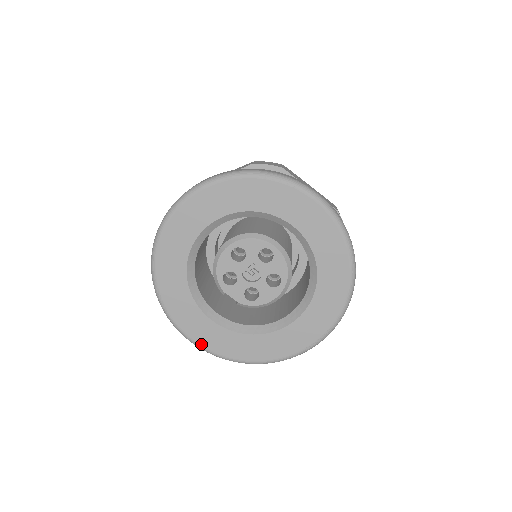
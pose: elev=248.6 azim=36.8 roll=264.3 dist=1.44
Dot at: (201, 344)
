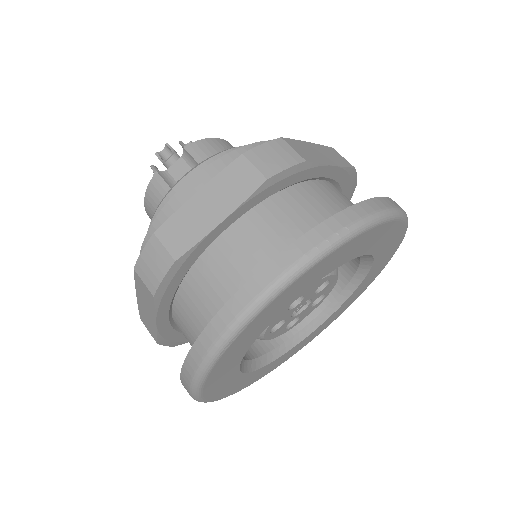
Dot at: occluded
